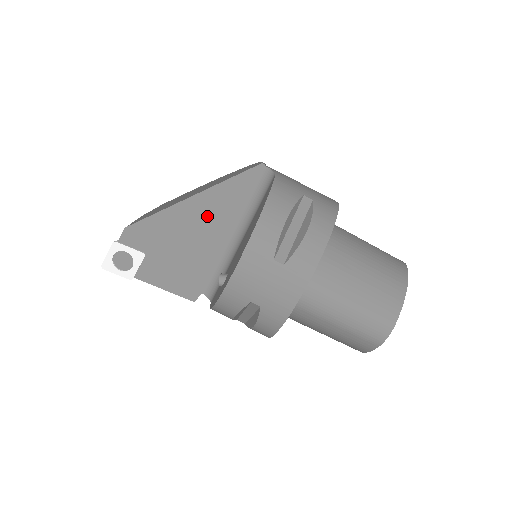
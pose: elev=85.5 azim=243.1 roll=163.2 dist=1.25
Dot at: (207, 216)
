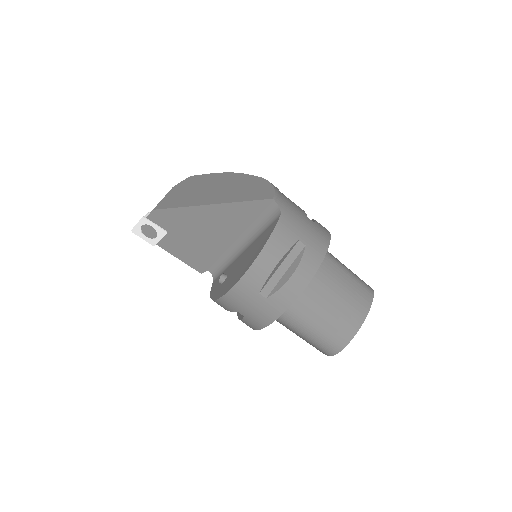
Dot at: (221, 222)
